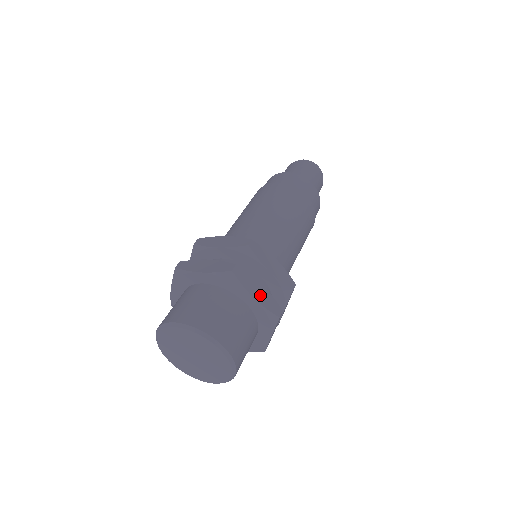
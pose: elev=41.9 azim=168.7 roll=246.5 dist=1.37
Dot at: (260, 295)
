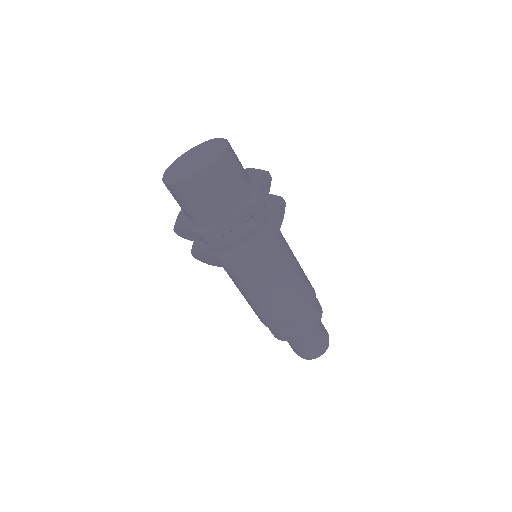
Dot at: (263, 190)
